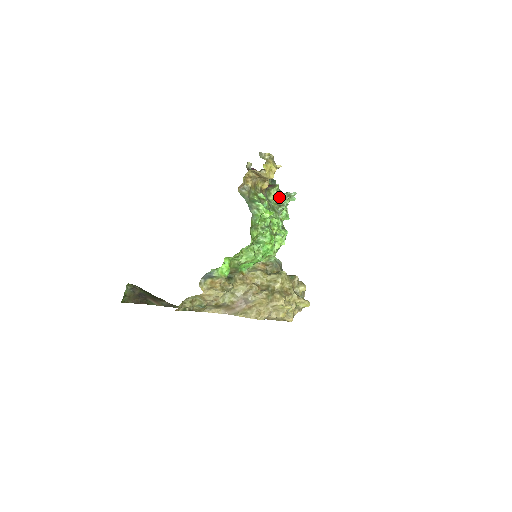
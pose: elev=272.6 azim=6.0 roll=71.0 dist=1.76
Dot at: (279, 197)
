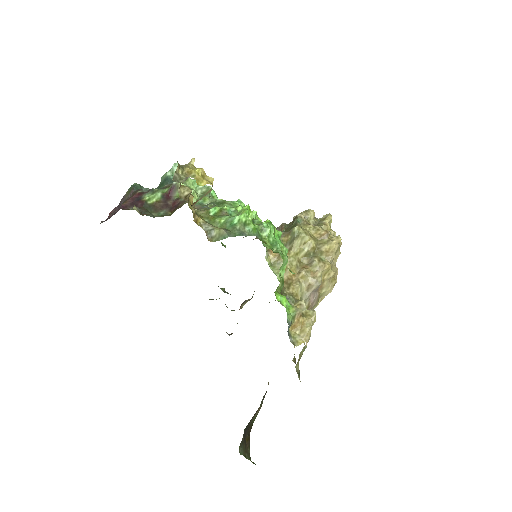
Dot at: occluded
